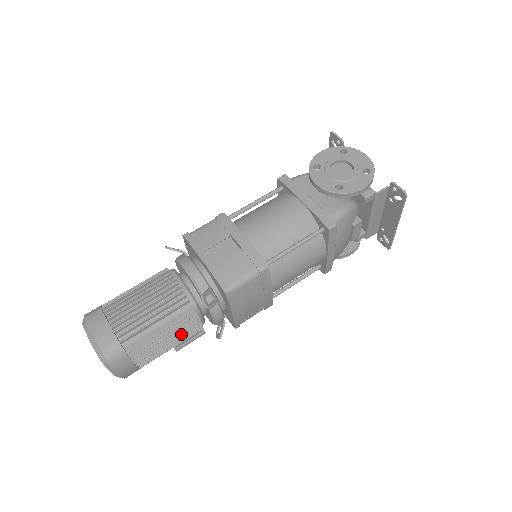
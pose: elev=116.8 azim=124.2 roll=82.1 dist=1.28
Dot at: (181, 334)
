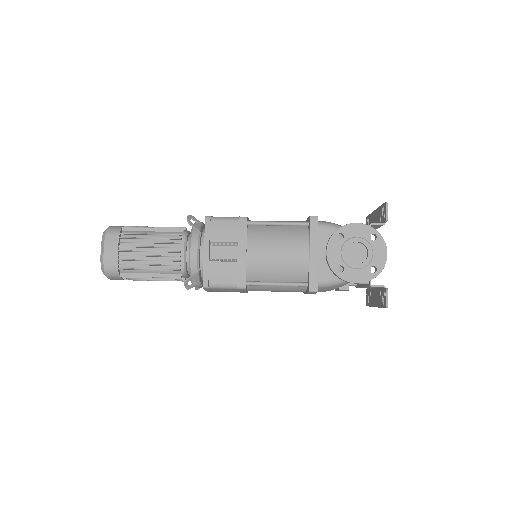
Dot at: (166, 280)
